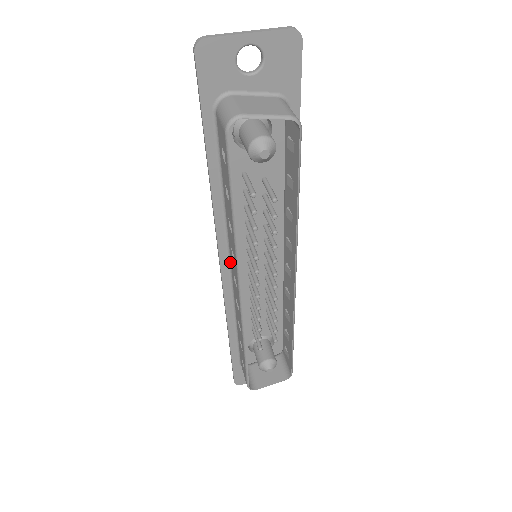
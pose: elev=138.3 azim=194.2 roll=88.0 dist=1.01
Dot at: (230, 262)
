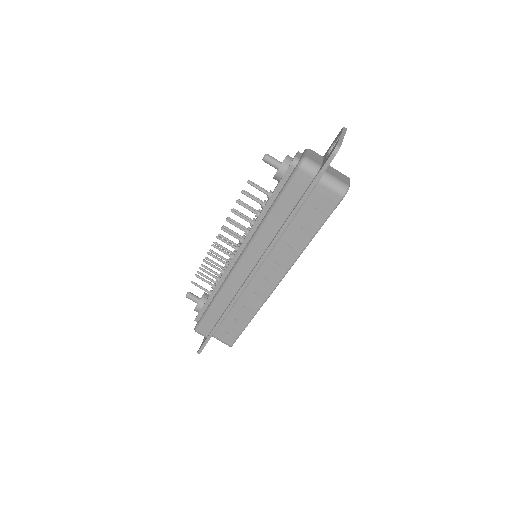
Dot at: (260, 267)
